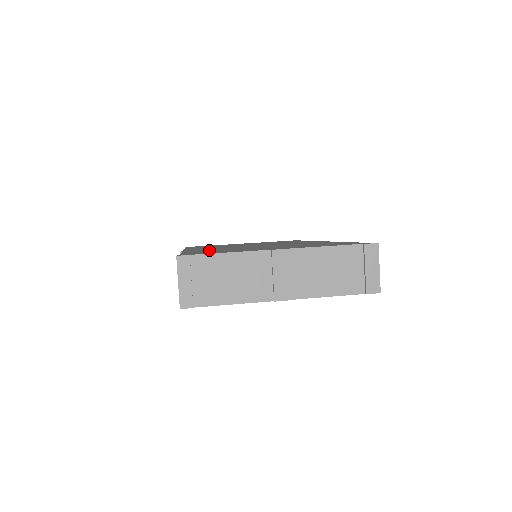
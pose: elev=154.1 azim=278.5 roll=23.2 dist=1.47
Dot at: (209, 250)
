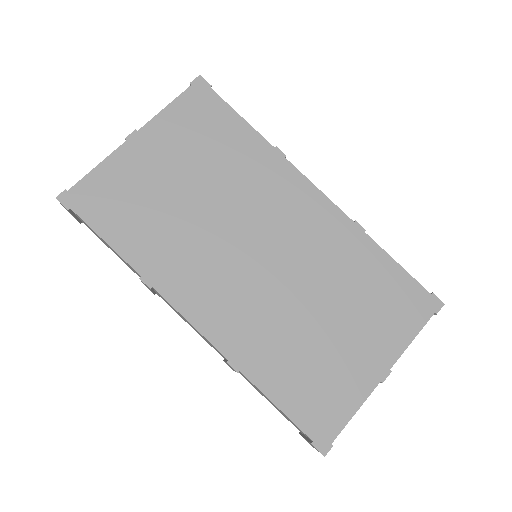
Dot at: (276, 361)
